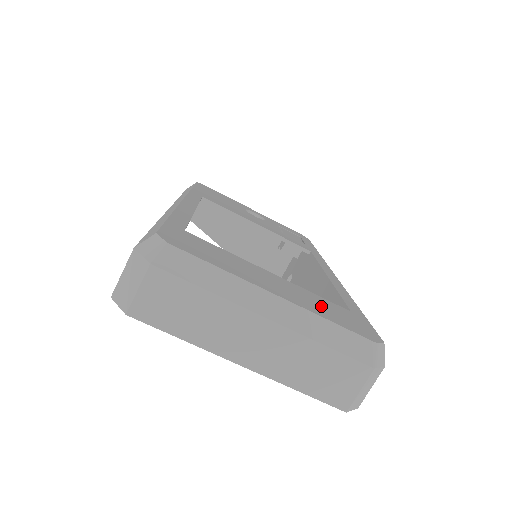
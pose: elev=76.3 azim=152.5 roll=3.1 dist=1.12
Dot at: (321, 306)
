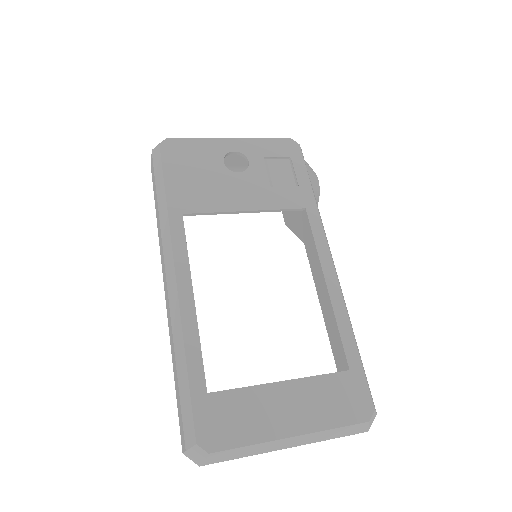
Dot at: (326, 402)
